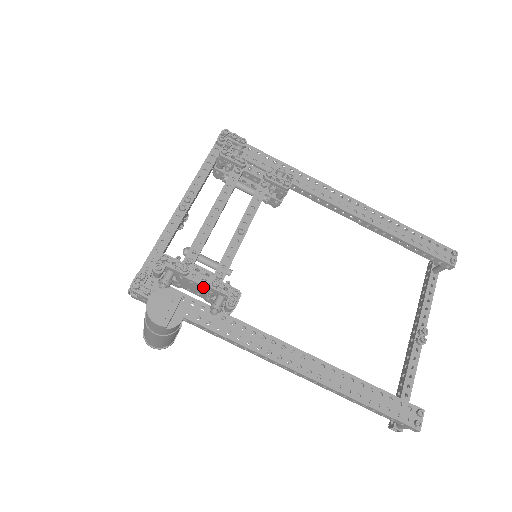
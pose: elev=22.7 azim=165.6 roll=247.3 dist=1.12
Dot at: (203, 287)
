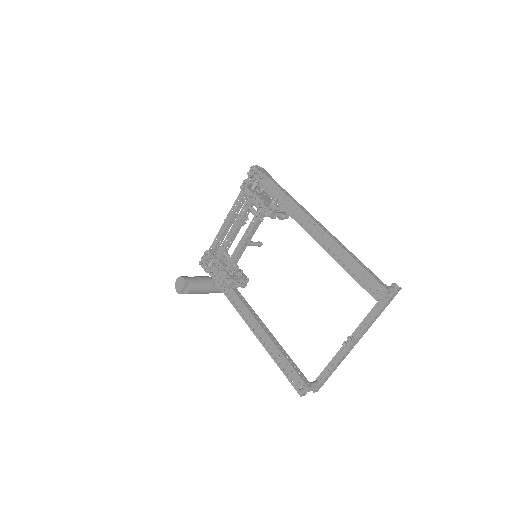
Dot at: occluded
